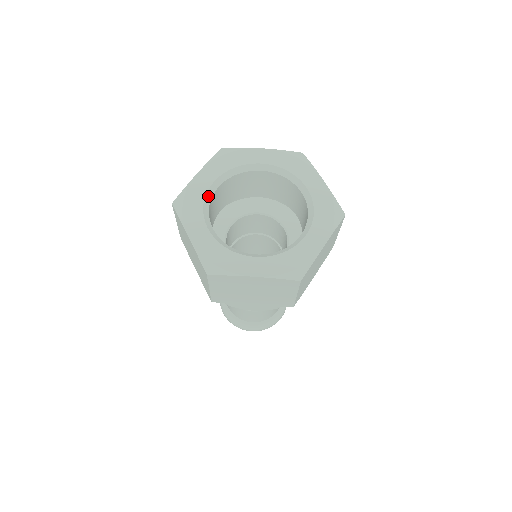
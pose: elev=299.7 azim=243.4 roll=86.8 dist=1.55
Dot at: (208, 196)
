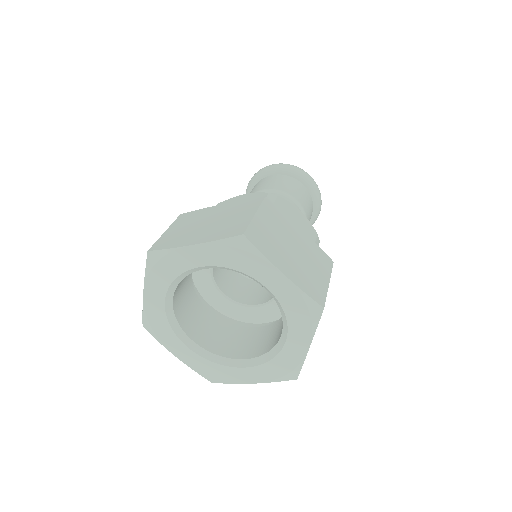
Dot at: (187, 272)
